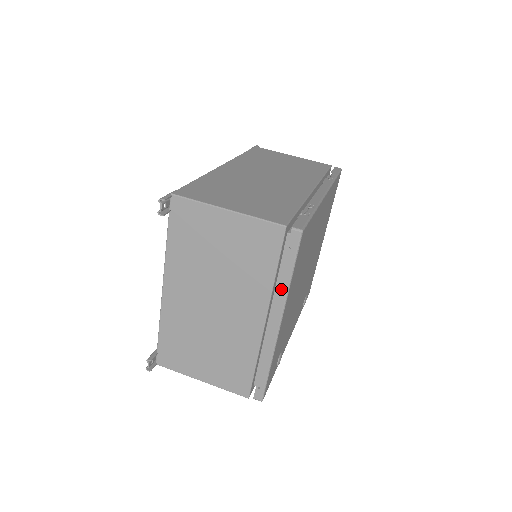
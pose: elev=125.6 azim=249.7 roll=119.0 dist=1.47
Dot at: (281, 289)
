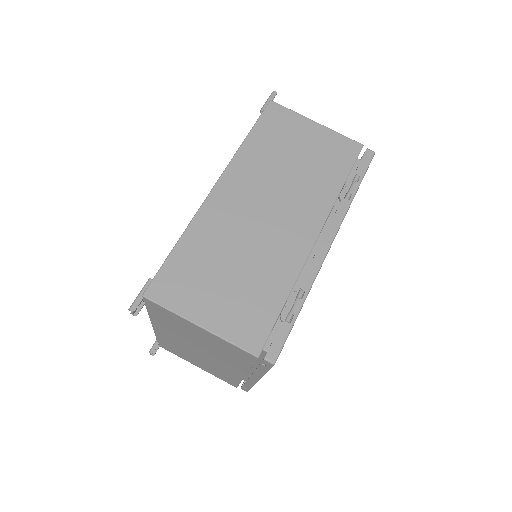
Dot at: (257, 372)
